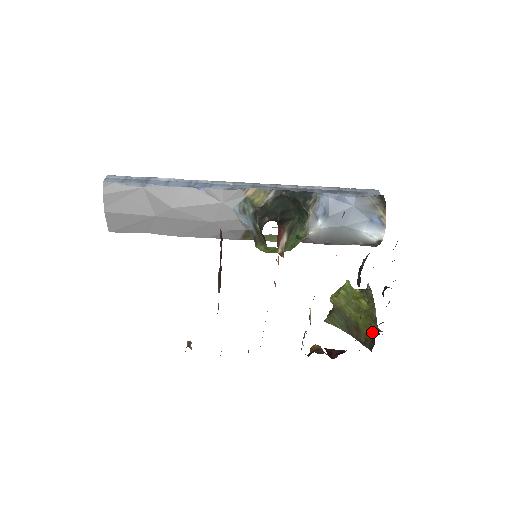
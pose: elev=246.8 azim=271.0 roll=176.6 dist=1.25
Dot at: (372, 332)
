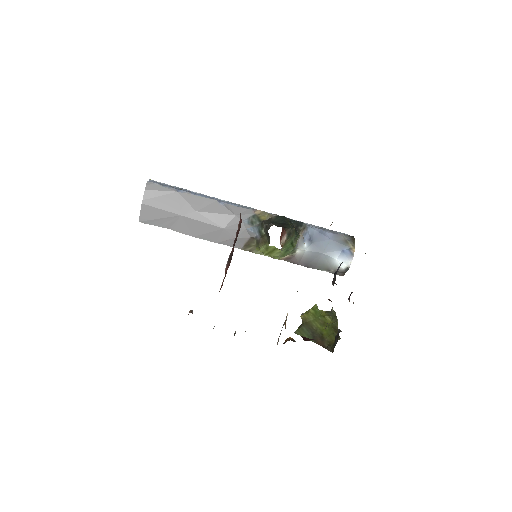
Dot at: (334, 339)
